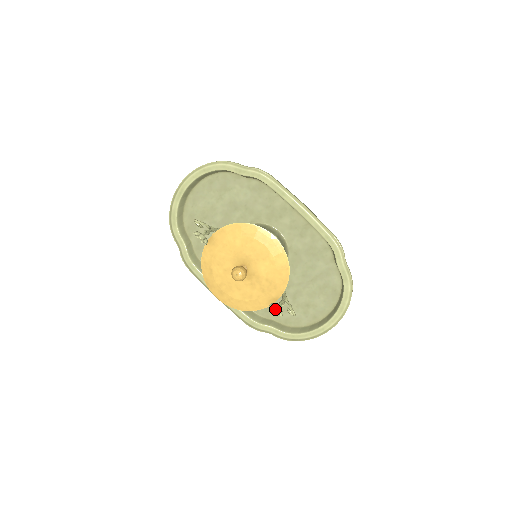
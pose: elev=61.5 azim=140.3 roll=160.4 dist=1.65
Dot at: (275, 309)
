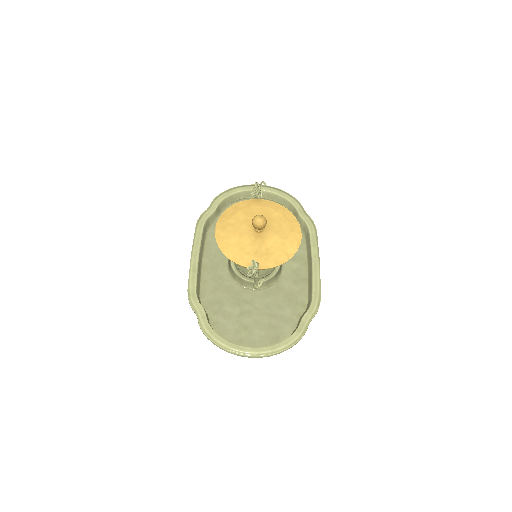
Dot at: (257, 262)
